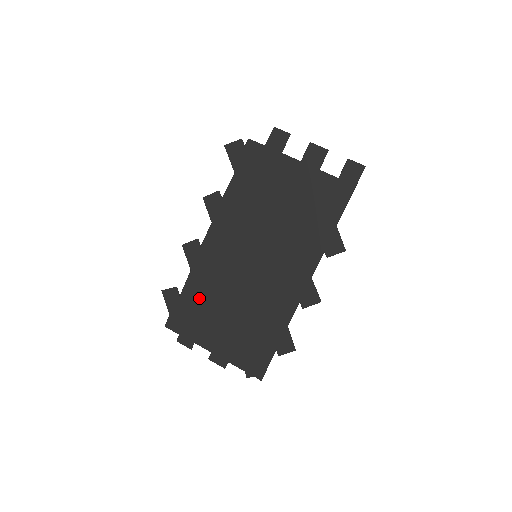
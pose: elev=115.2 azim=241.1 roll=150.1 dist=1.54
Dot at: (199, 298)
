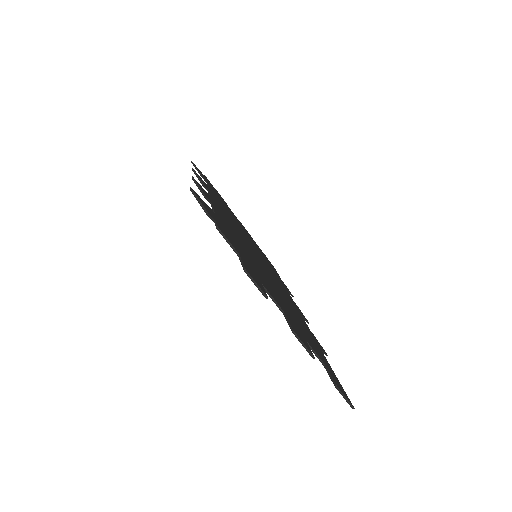
Dot at: occluded
